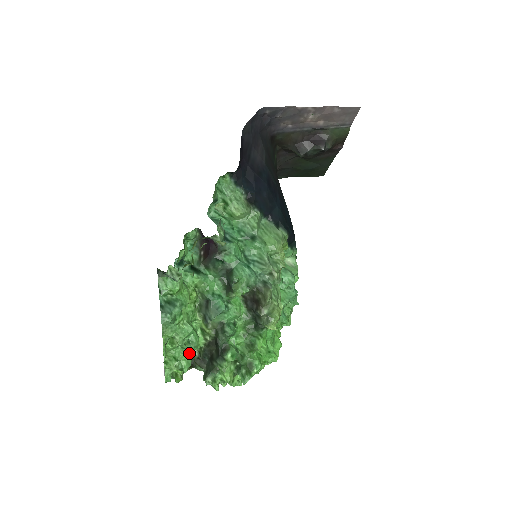
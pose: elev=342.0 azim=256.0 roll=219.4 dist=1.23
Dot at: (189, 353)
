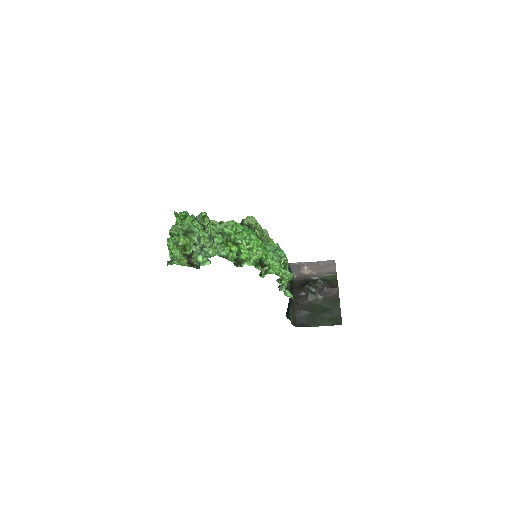
Dot at: occluded
